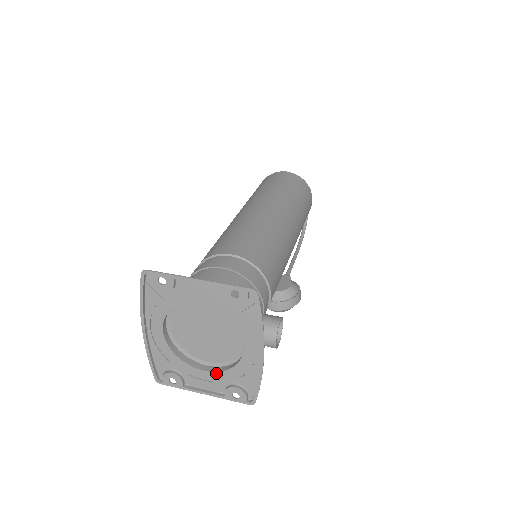
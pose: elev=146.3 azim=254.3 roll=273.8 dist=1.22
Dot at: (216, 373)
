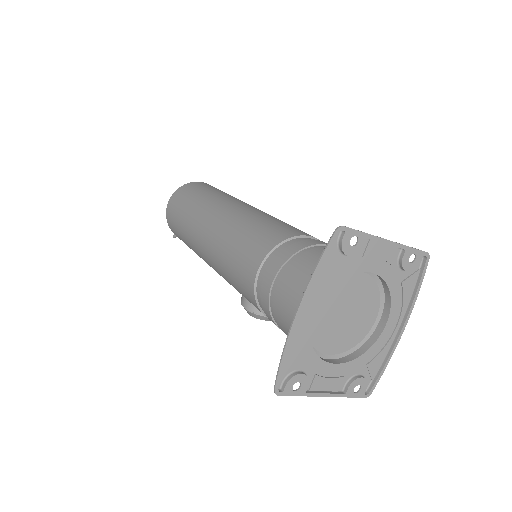
Dot at: (345, 364)
